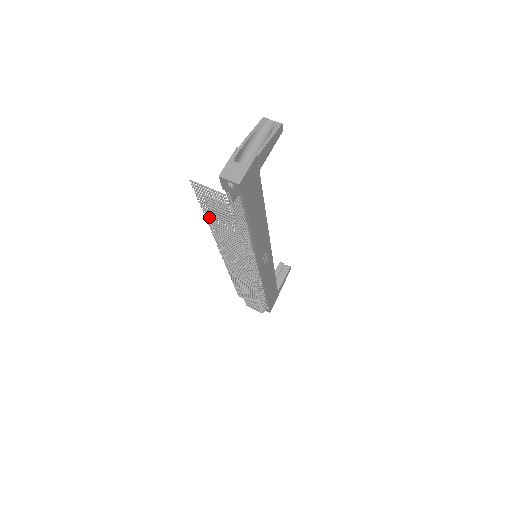
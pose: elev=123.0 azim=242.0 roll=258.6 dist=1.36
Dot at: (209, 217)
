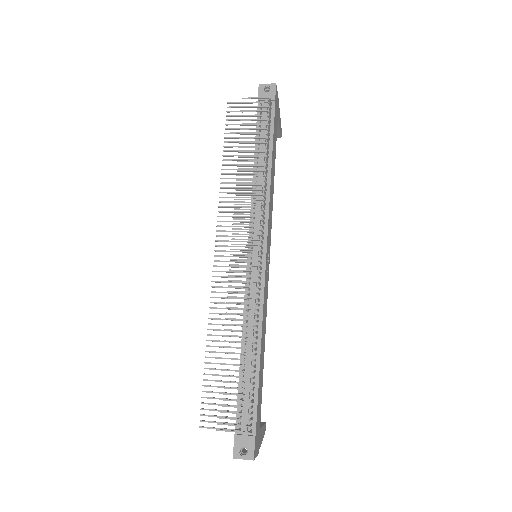
Dot at: (228, 156)
